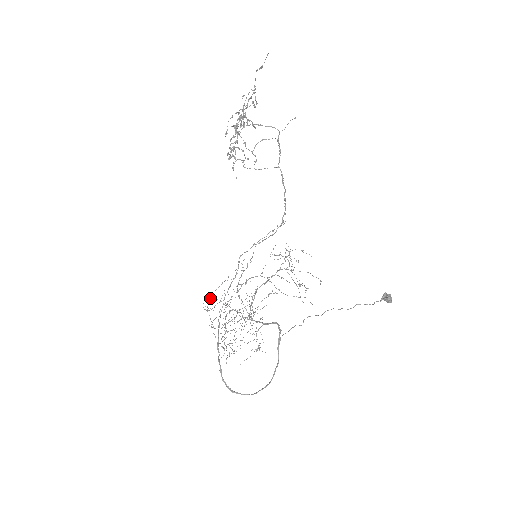
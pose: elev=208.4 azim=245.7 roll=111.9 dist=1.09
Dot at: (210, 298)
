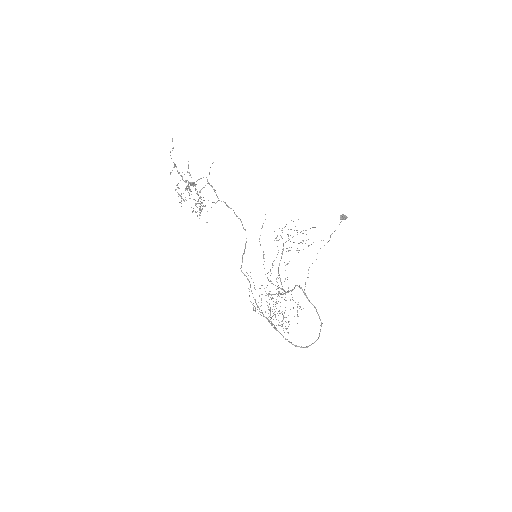
Dot at: (251, 302)
